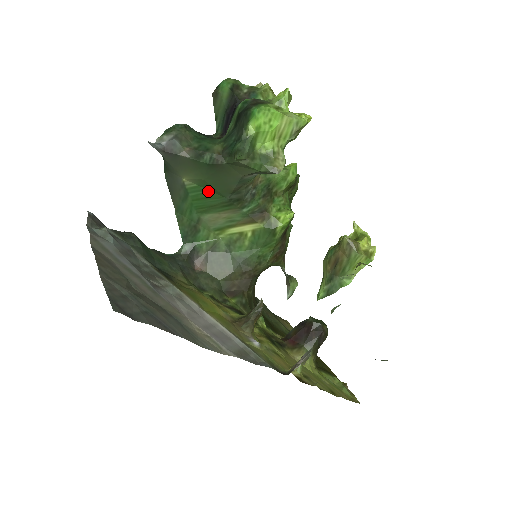
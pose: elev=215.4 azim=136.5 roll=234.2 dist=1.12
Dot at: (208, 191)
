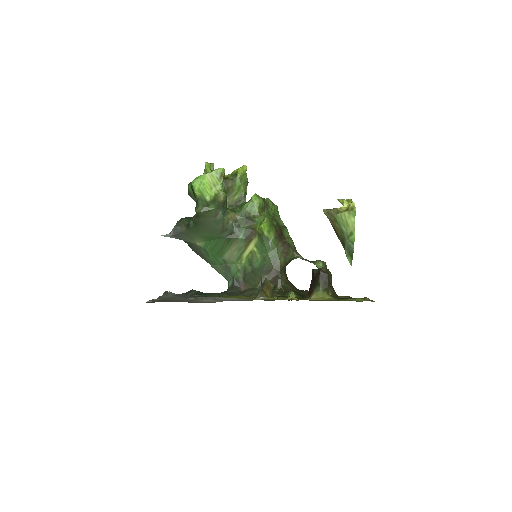
Dot at: (213, 241)
